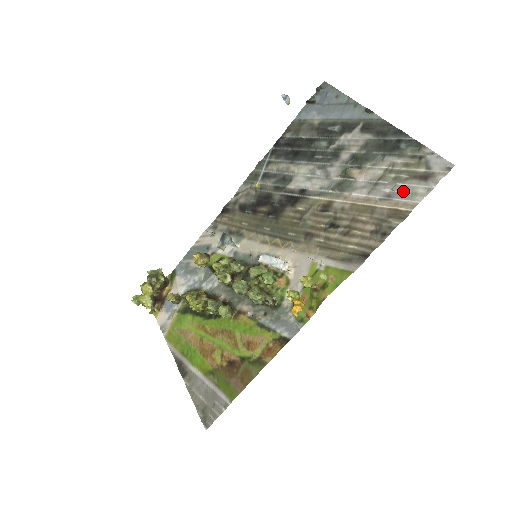
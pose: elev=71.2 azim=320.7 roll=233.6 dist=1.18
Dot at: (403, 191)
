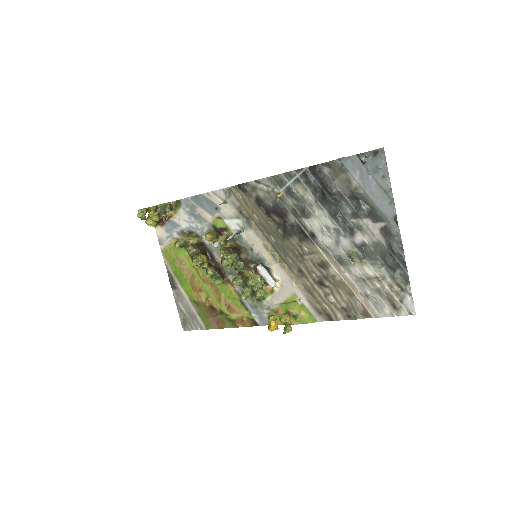
Dot at: (377, 302)
